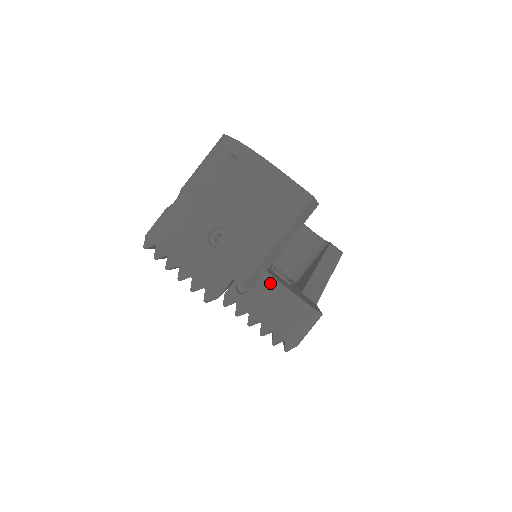
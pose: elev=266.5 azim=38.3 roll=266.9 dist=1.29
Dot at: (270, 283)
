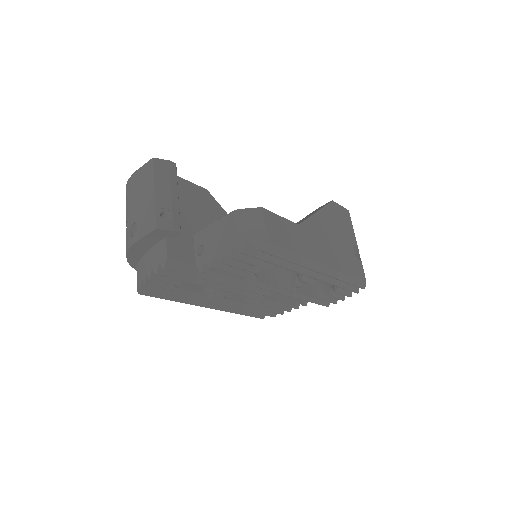
Dot at: (210, 229)
